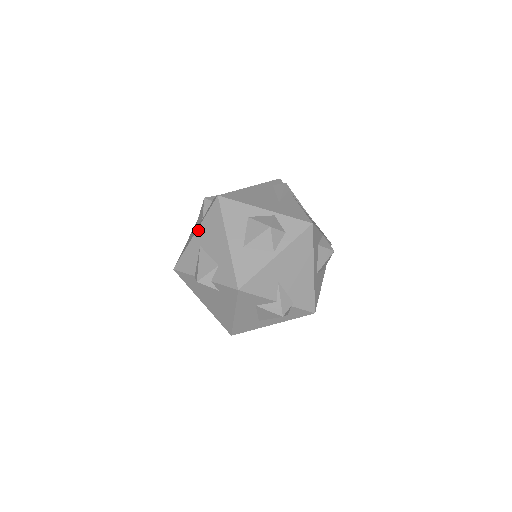
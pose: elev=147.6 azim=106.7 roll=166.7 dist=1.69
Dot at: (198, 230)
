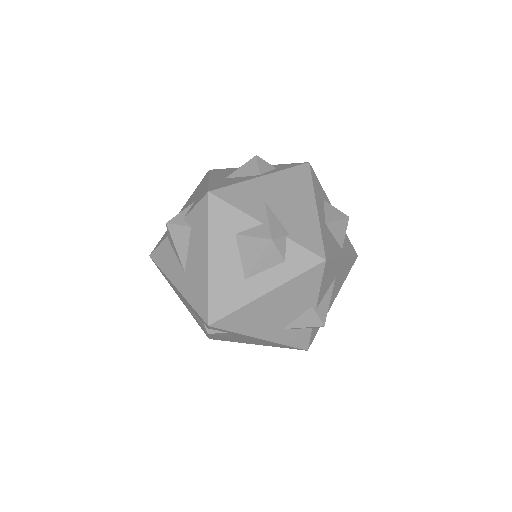
Dot at: (184, 205)
